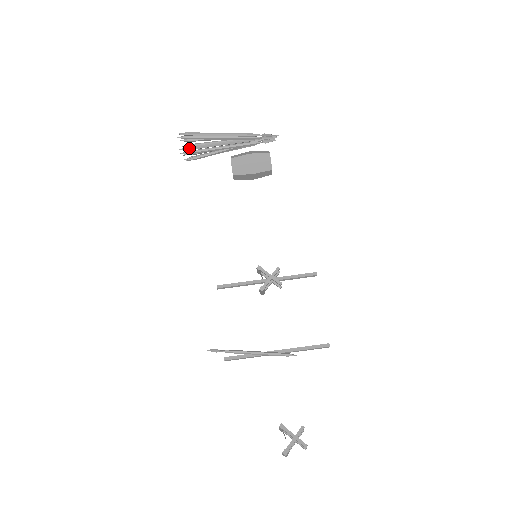
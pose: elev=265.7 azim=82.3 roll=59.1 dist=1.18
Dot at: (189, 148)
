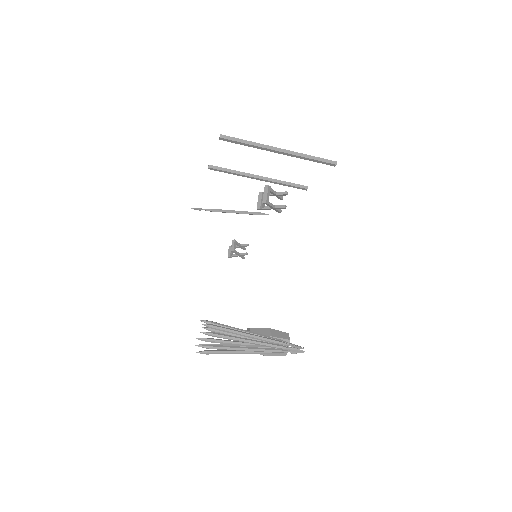
Dot at: occluded
